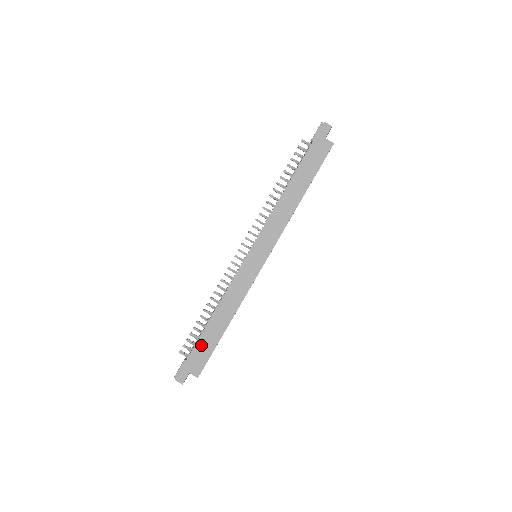
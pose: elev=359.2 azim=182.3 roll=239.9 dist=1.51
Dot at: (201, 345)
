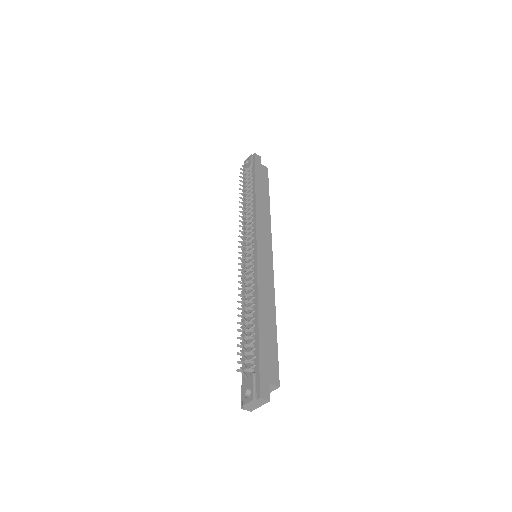
Dot at: (264, 346)
